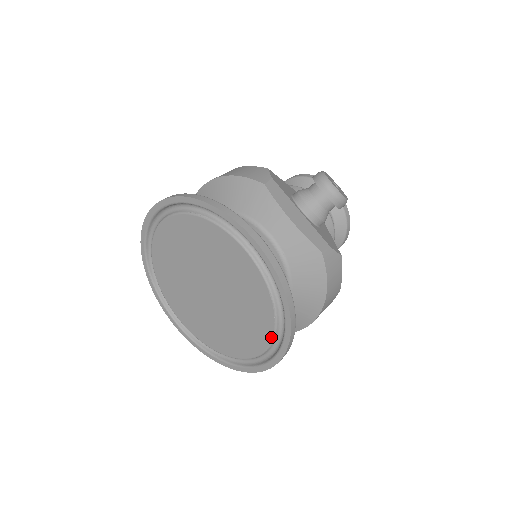
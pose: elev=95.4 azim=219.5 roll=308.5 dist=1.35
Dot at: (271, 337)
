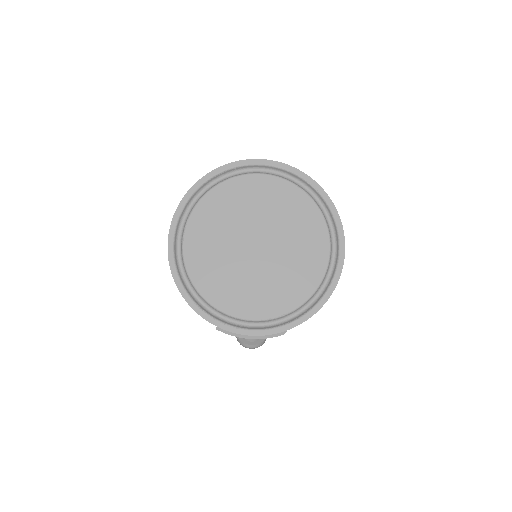
Dot at: (324, 221)
